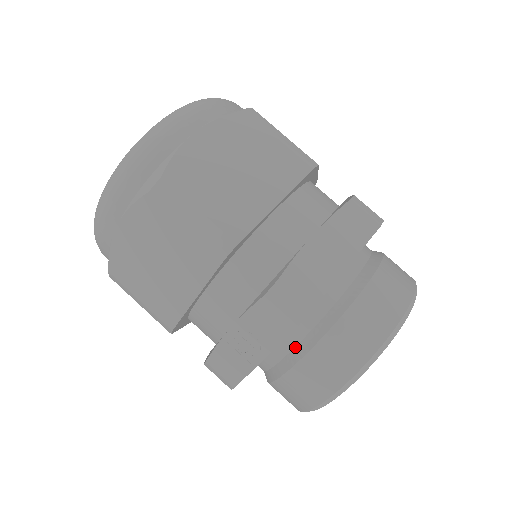
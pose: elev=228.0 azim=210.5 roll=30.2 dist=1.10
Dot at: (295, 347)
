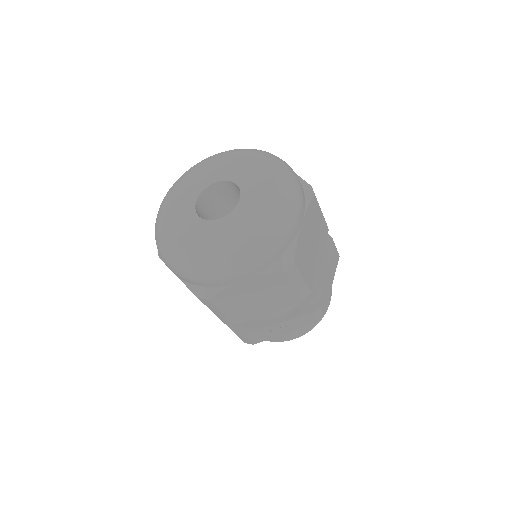
Dot at: occluded
